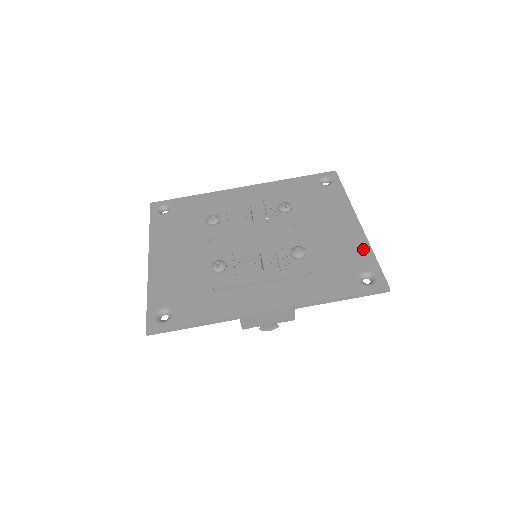
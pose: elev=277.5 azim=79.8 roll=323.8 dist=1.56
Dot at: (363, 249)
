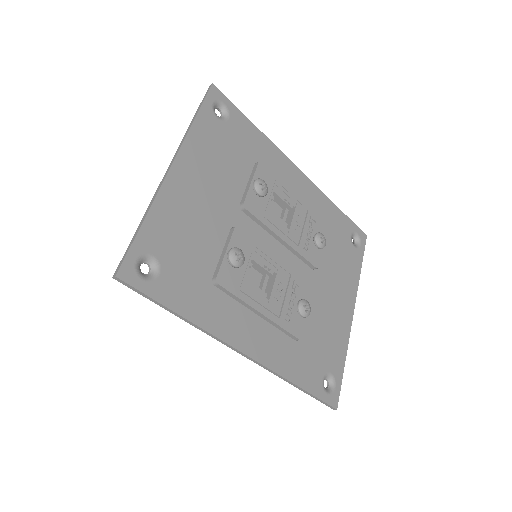
Dot at: (342, 347)
